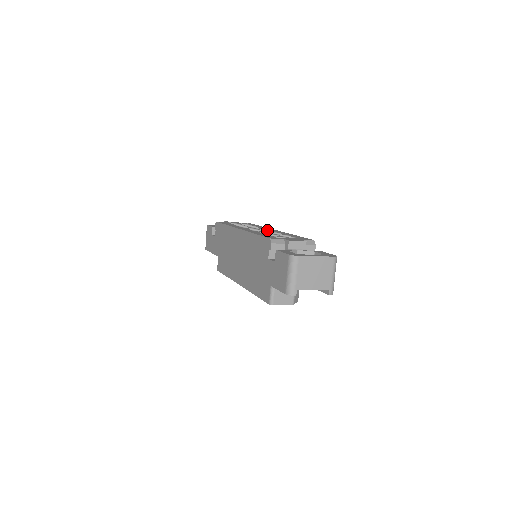
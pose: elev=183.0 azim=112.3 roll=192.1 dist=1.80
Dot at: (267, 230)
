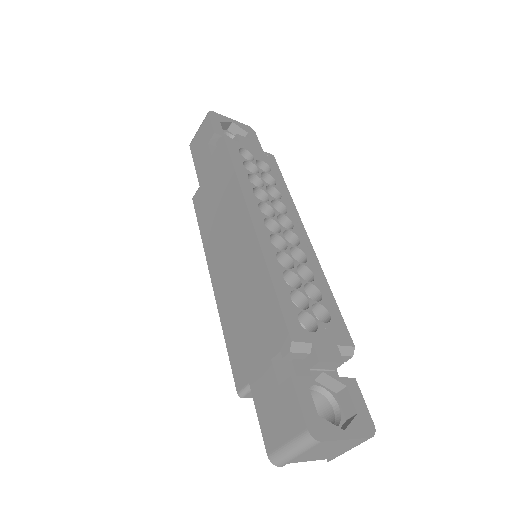
Dot at: (293, 232)
